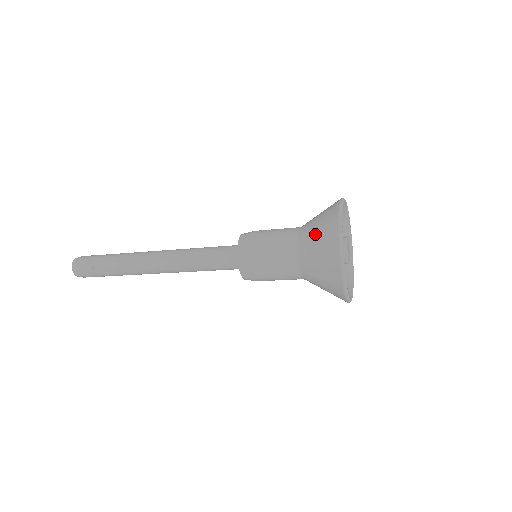
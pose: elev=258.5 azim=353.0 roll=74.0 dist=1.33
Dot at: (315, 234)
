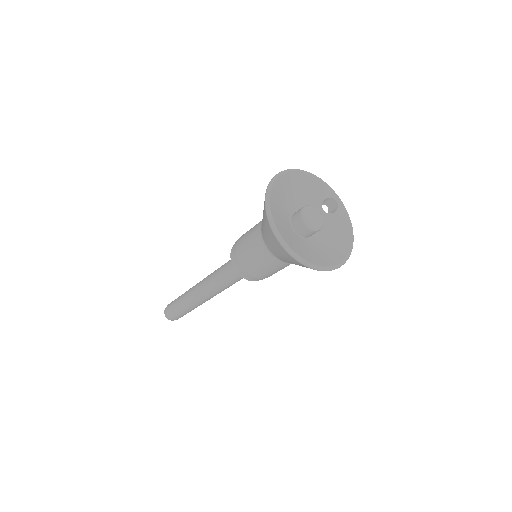
Dot at: (262, 221)
